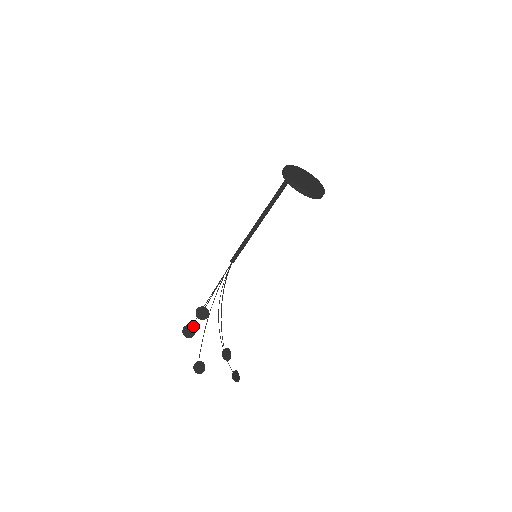
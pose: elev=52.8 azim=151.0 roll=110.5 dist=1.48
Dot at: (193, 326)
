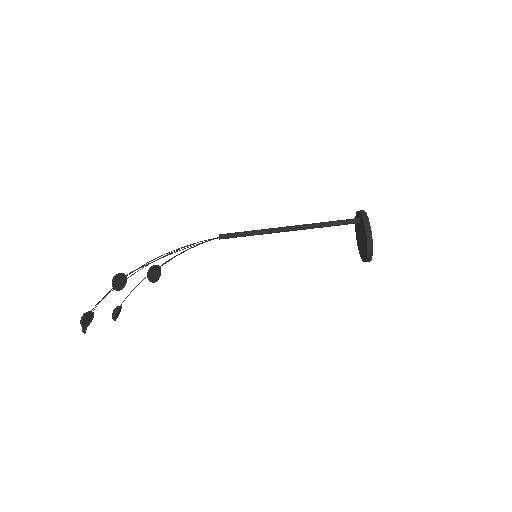
Dot at: occluded
